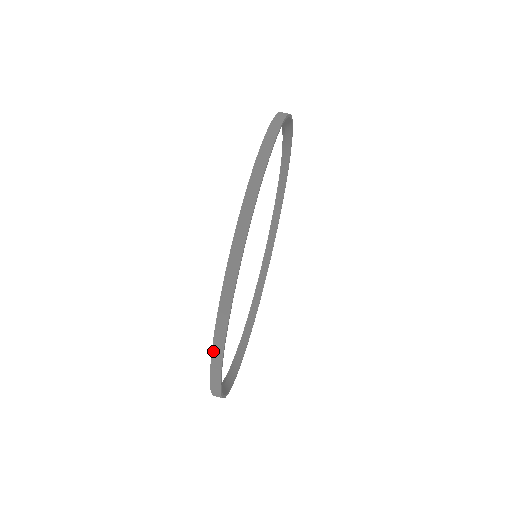
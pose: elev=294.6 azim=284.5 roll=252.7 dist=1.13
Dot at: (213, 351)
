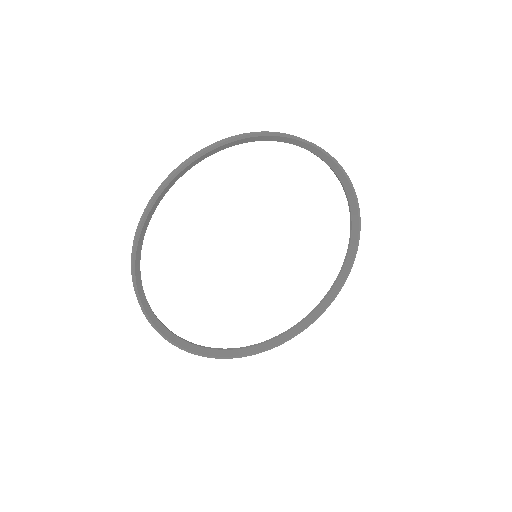
Dot at: (139, 223)
